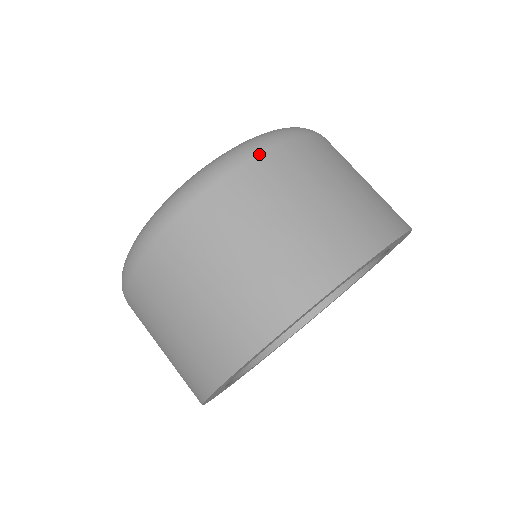
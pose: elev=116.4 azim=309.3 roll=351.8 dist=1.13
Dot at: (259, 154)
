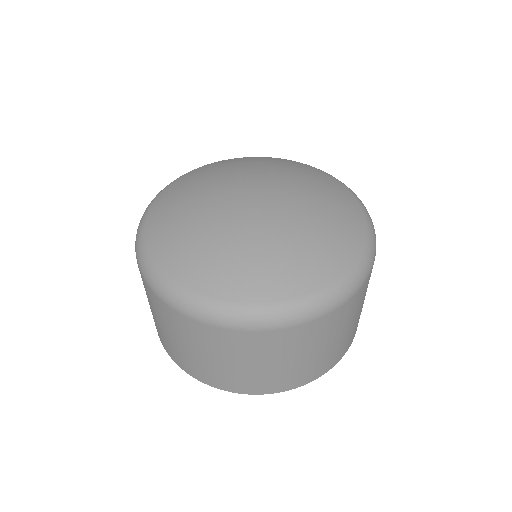
Dot at: (276, 330)
